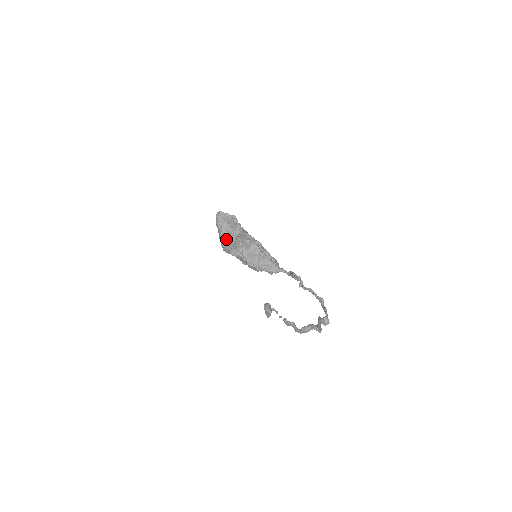
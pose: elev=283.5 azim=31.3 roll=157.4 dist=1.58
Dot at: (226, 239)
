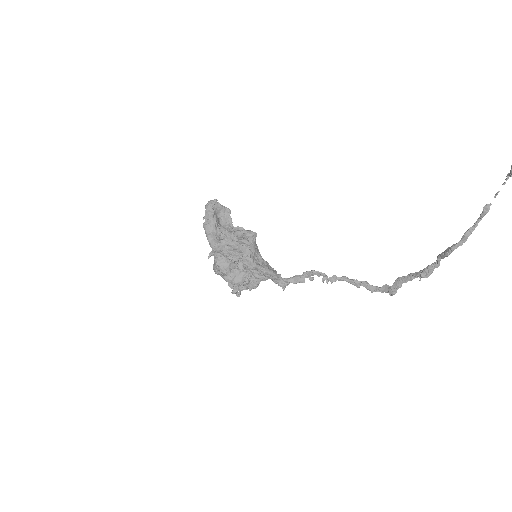
Dot at: (217, 233)
